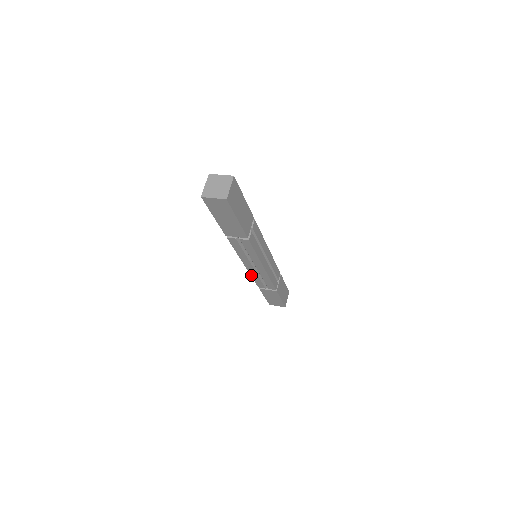
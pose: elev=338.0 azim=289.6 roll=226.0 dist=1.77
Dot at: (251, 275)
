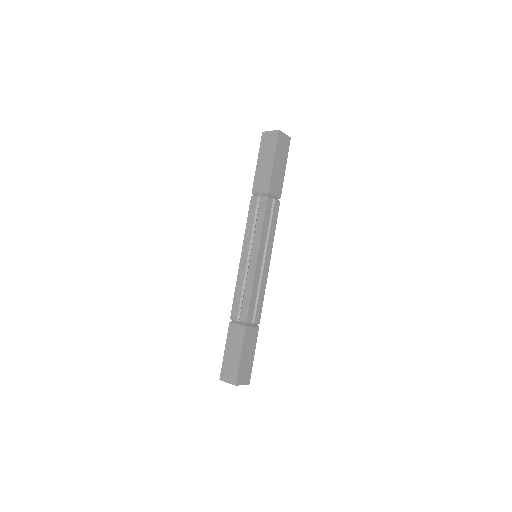
Dot at: (237, 282)
